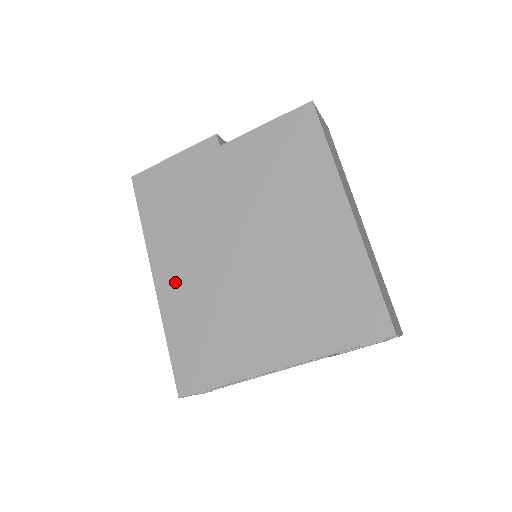
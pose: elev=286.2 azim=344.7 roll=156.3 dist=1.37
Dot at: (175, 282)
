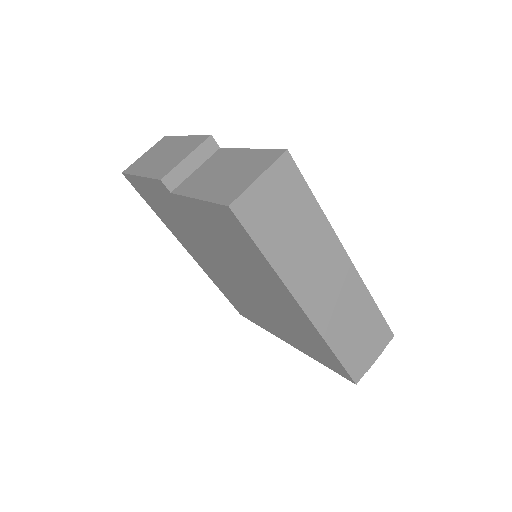
Dot at: (202, 263)
